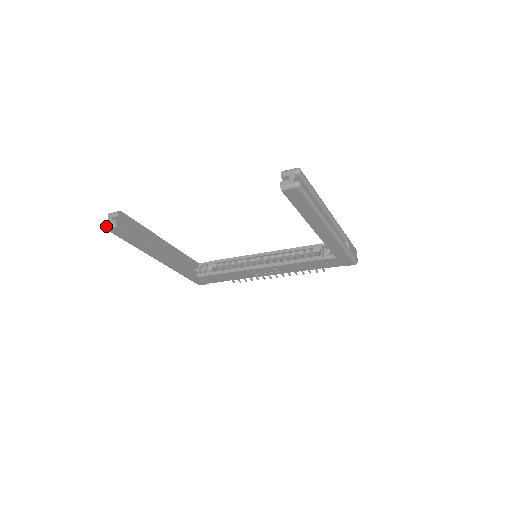
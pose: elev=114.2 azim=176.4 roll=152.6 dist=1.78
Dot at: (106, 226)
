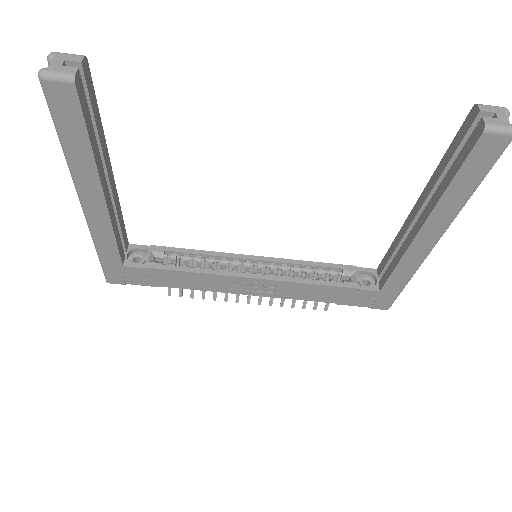
Dot at: (44, 69)
